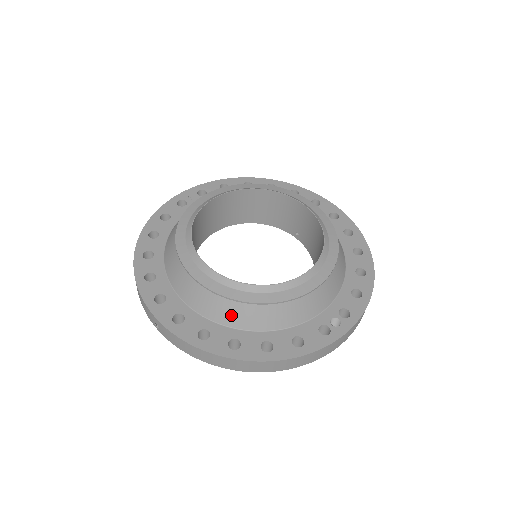
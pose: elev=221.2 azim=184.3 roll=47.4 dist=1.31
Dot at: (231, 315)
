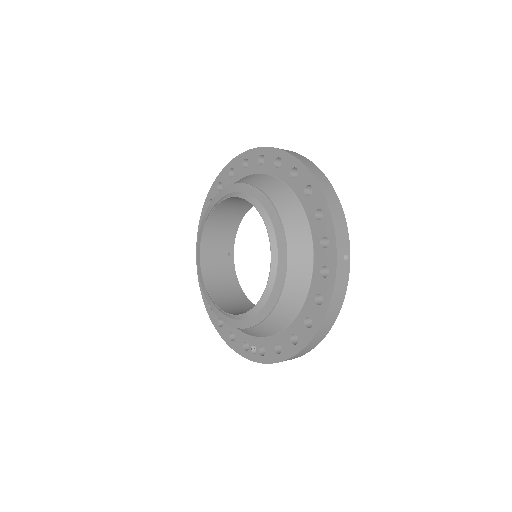
Dot at: occluded
